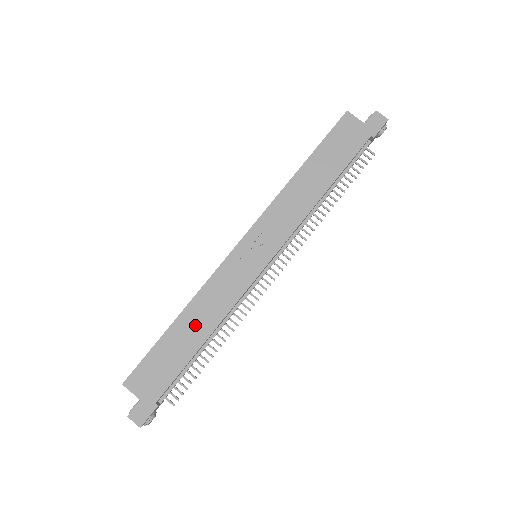
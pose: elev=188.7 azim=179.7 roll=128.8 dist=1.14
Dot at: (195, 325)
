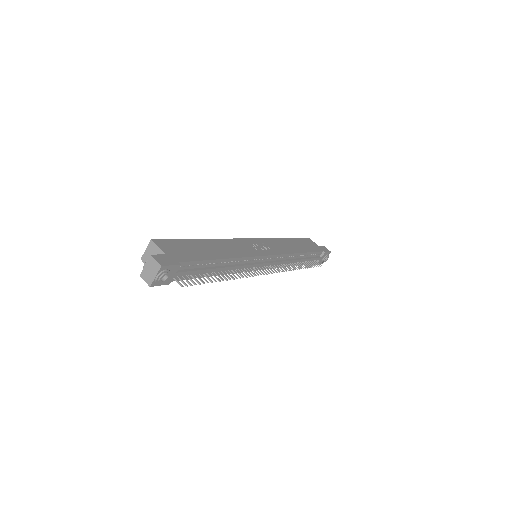
Dot at: (217, 249)
